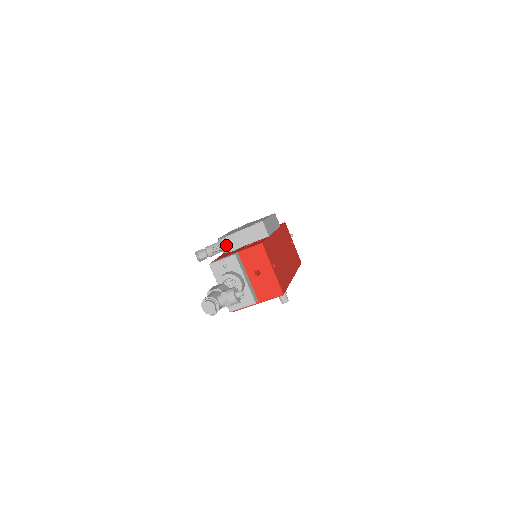
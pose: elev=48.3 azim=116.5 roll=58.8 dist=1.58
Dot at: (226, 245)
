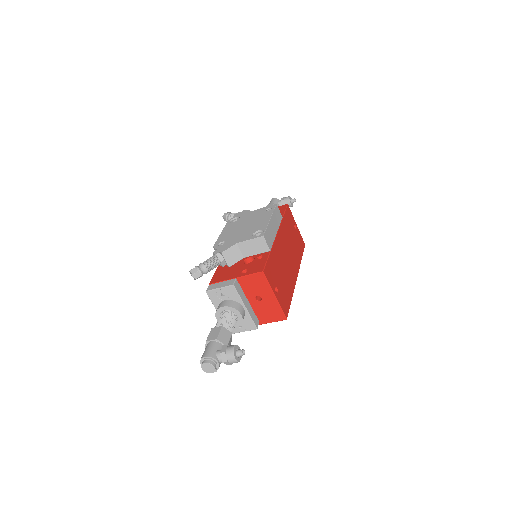
Dot at: (223, 261)
